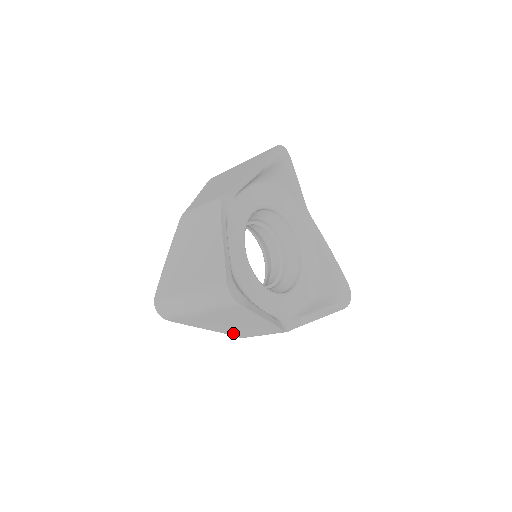
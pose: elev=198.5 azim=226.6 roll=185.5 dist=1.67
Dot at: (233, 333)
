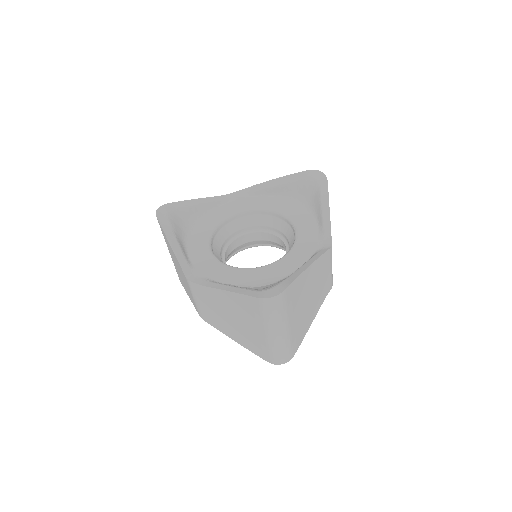
Dot at: occluded
